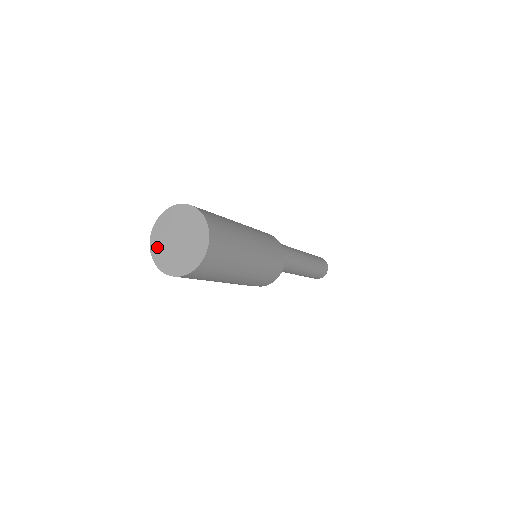
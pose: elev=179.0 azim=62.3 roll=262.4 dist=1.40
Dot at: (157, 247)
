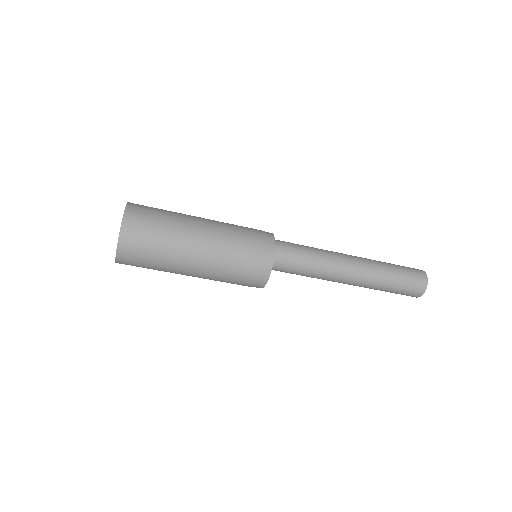
Dot at: occluded
